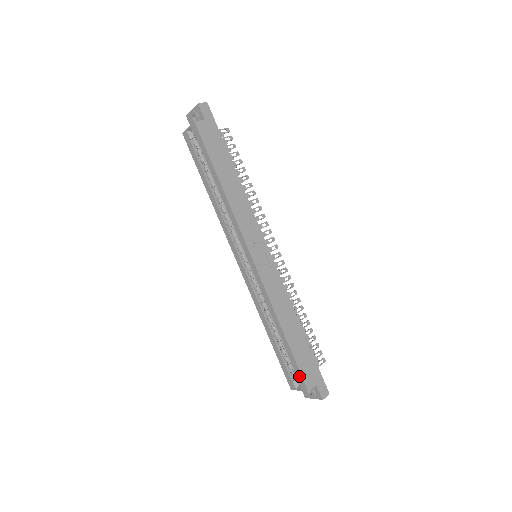
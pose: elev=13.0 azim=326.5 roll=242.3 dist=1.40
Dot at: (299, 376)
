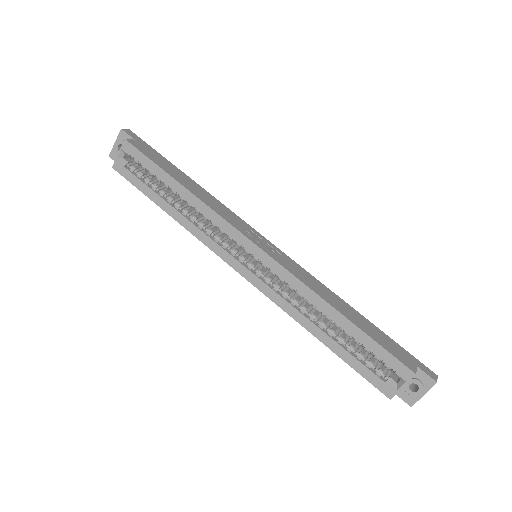
Dot at: (392, 362)
